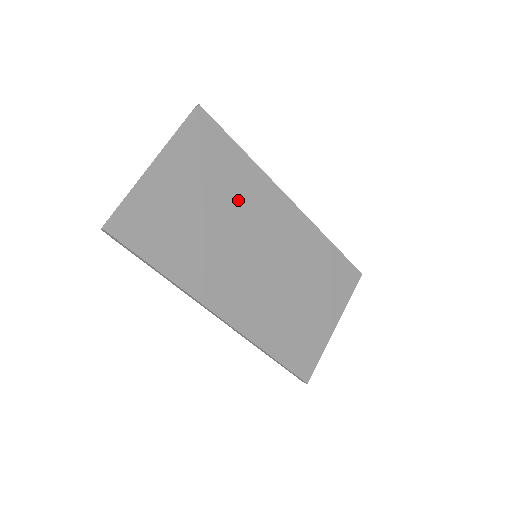
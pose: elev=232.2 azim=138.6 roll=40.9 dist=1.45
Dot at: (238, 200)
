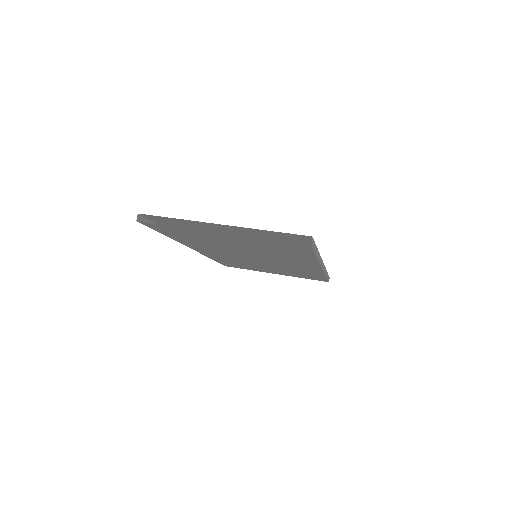
Dot at: (274, 255)
